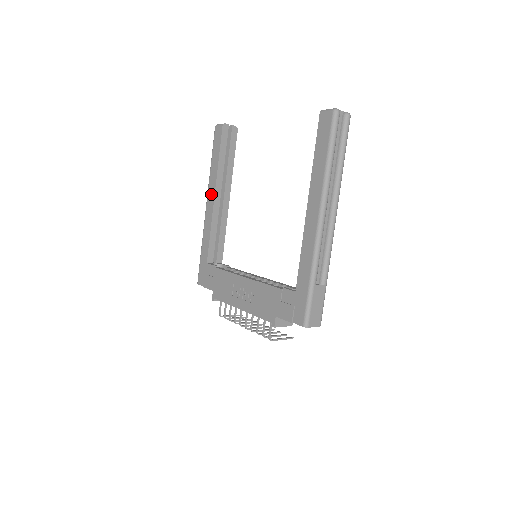
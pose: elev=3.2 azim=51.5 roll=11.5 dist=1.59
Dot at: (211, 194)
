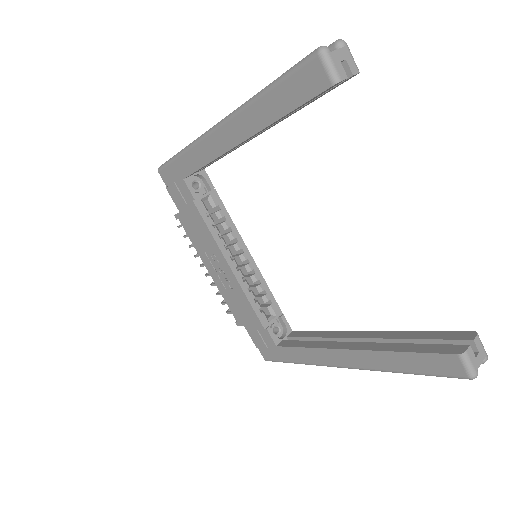
Dot at: (235, 132)
